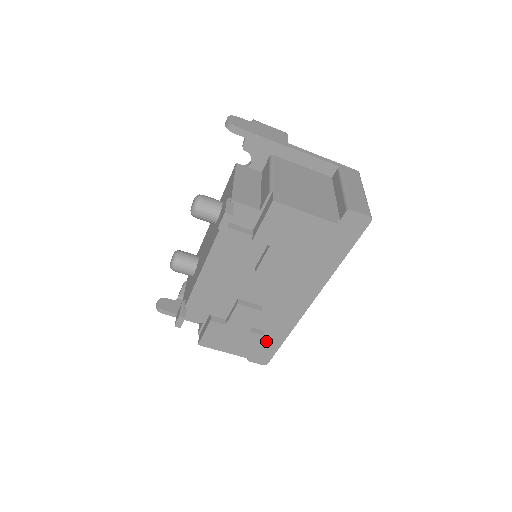
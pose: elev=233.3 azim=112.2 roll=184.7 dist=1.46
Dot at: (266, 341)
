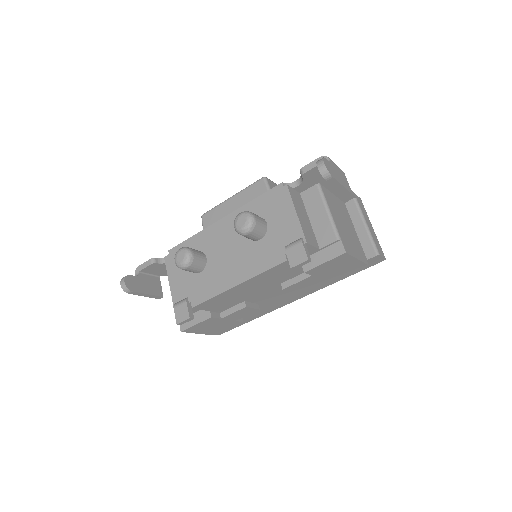
Dot at: occluded
